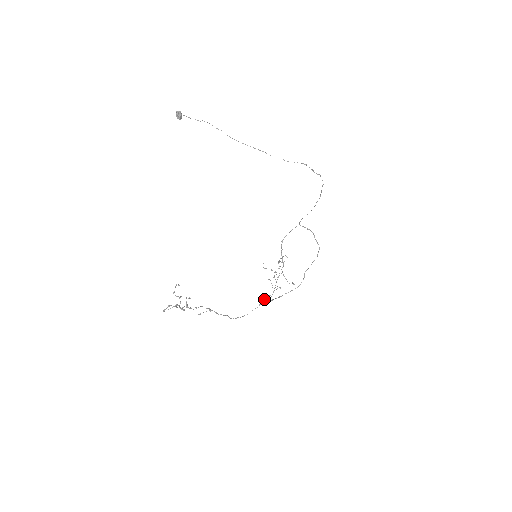
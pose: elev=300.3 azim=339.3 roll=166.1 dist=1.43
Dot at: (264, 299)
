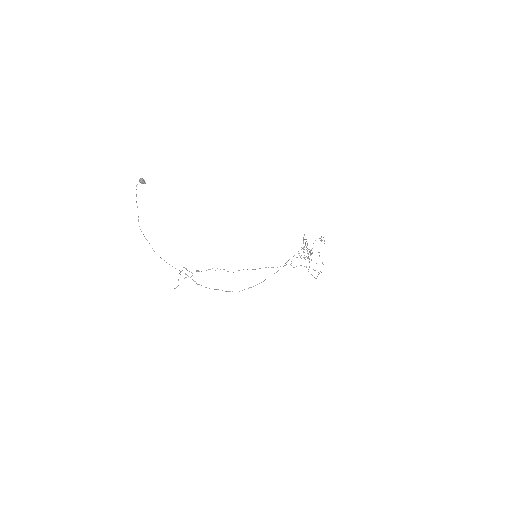
Dot at: occluded
